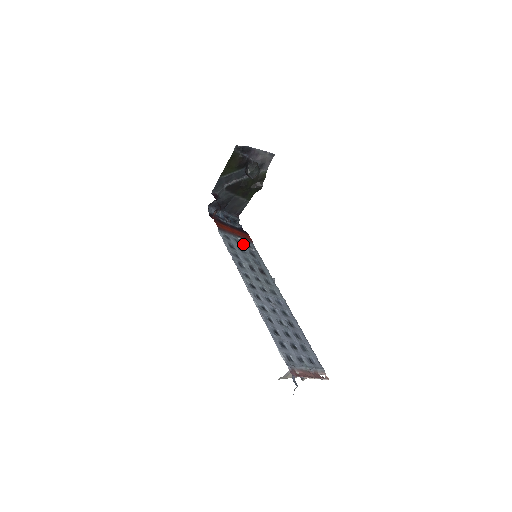
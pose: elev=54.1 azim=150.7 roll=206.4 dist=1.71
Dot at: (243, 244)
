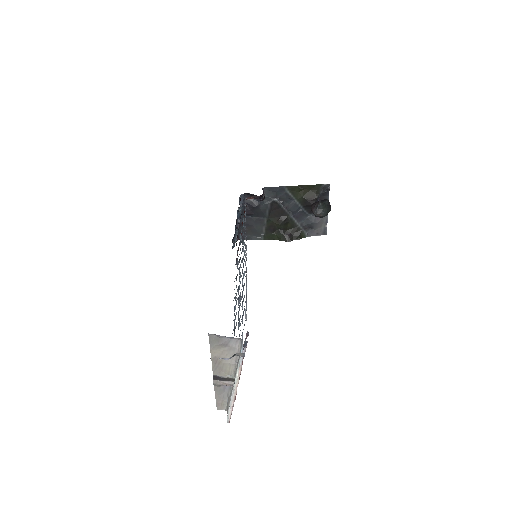
Dot at: occluded
